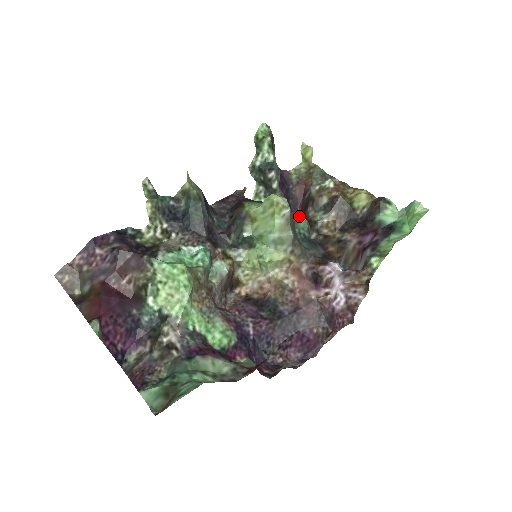
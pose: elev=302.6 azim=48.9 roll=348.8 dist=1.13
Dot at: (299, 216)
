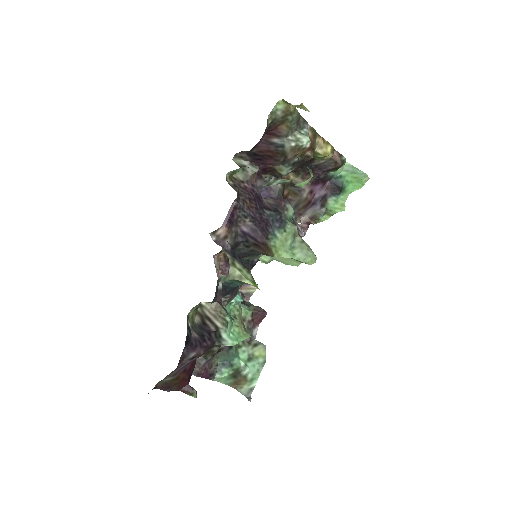
Dot at: (289, 209)
